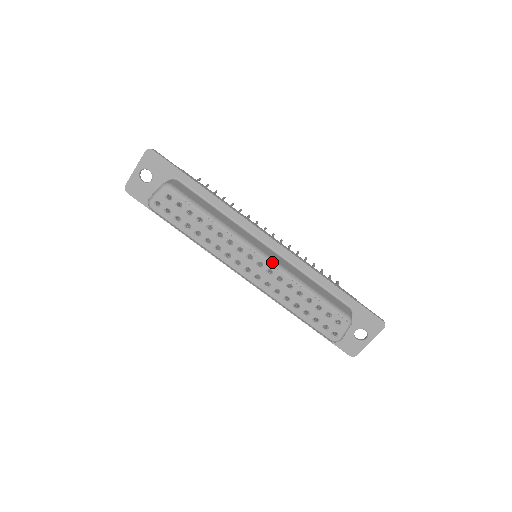
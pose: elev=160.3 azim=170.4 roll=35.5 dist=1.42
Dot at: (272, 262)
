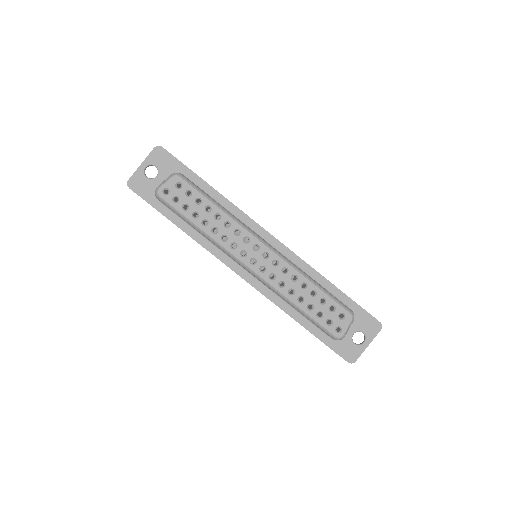
Dot at: (278, 253)
